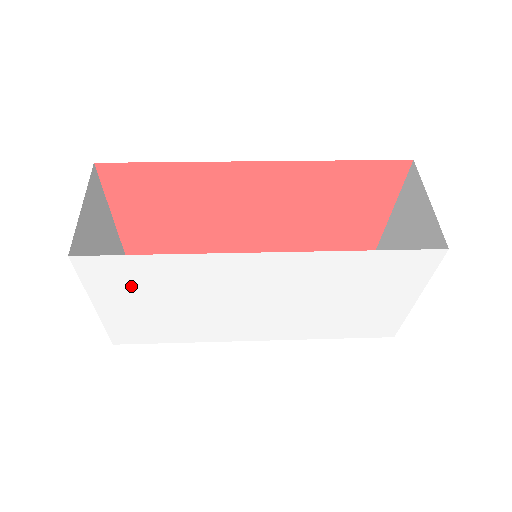
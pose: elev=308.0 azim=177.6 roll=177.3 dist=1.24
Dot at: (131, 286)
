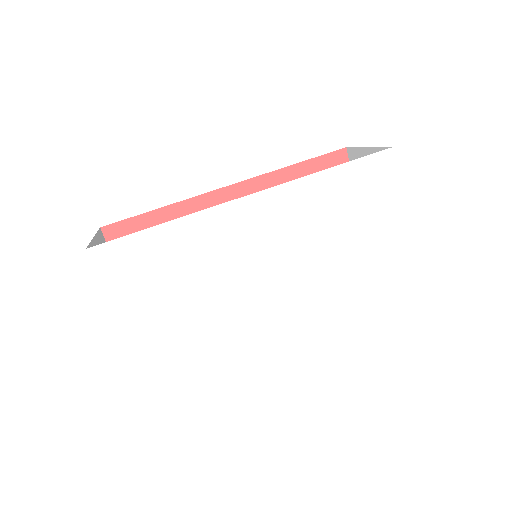
Dot at: (147, 278)
